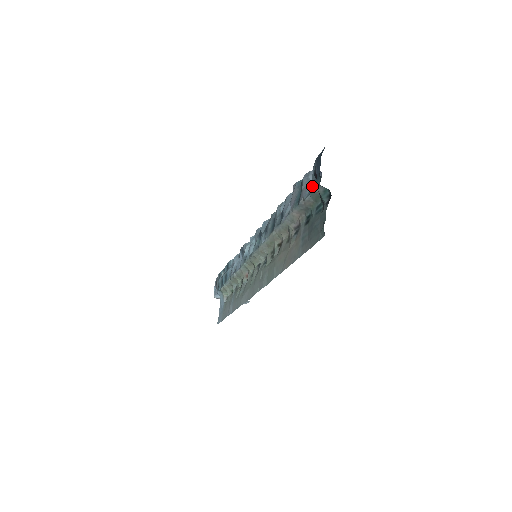
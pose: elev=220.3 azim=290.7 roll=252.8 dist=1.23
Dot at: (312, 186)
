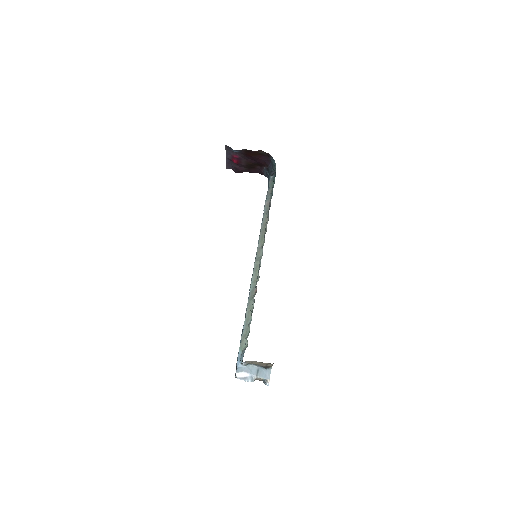
Dot at: (268, 184)
